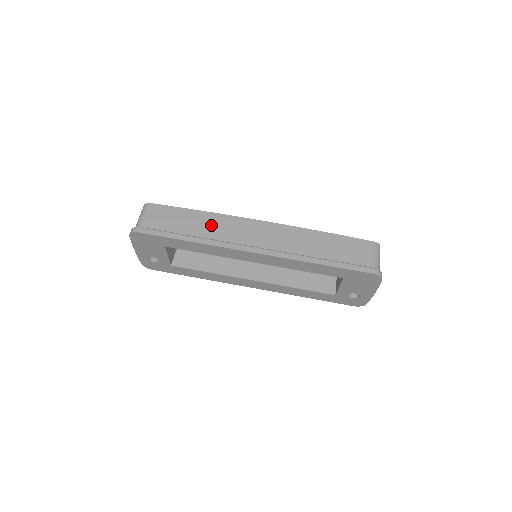
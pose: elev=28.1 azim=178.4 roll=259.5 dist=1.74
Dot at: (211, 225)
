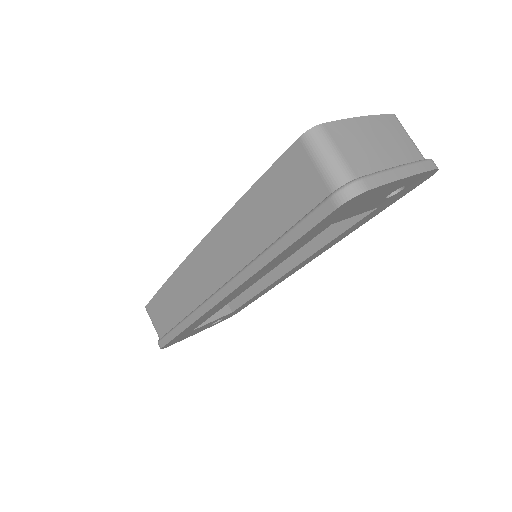
Dot at: (181, 293)
